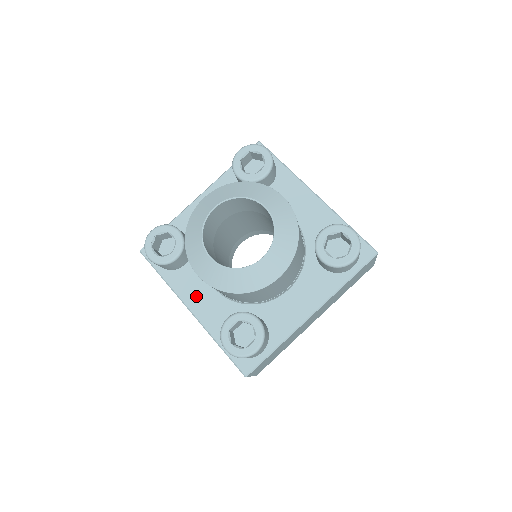
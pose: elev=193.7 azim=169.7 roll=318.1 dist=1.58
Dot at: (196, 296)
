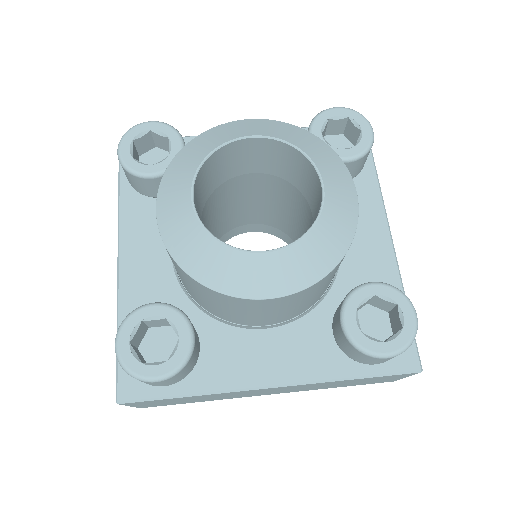
Dot at: (258, 362)
